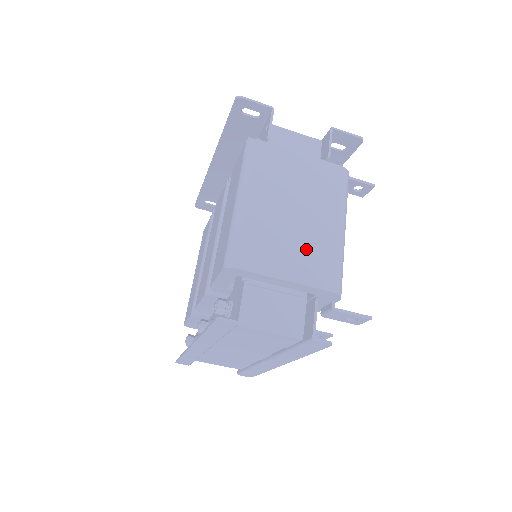
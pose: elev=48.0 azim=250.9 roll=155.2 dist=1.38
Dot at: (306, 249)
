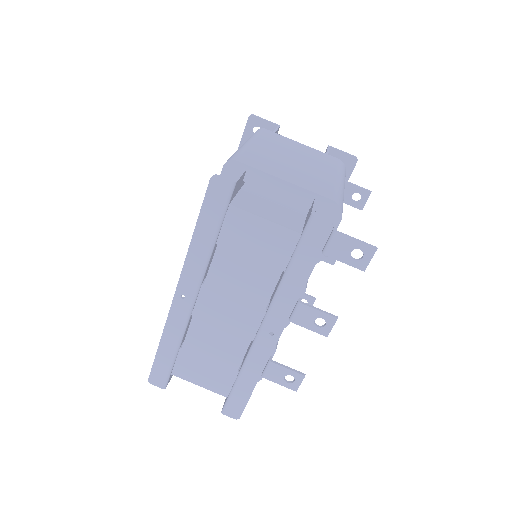
Dot at: (306, 175)
